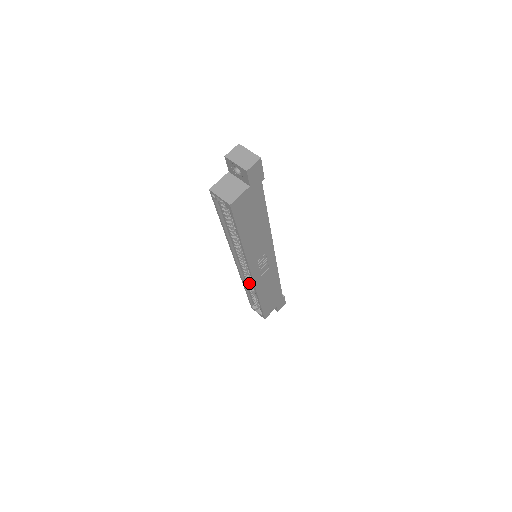
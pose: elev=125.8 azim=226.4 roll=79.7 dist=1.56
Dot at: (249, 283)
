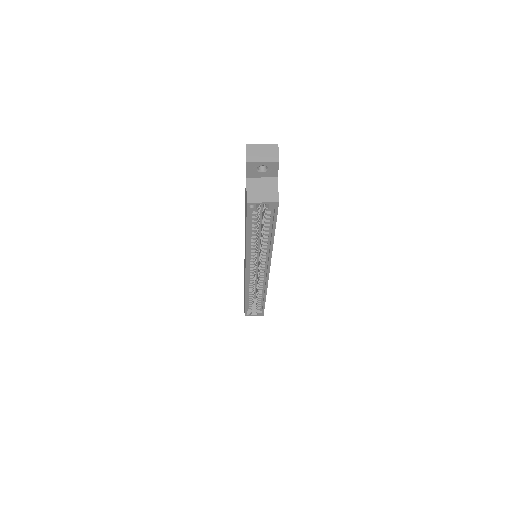
Dot at: (251, 288)
